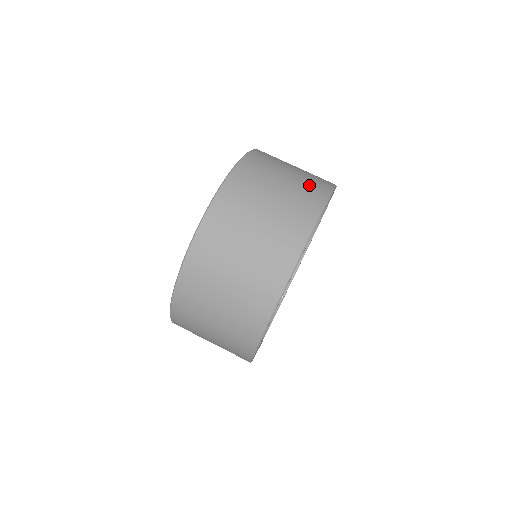
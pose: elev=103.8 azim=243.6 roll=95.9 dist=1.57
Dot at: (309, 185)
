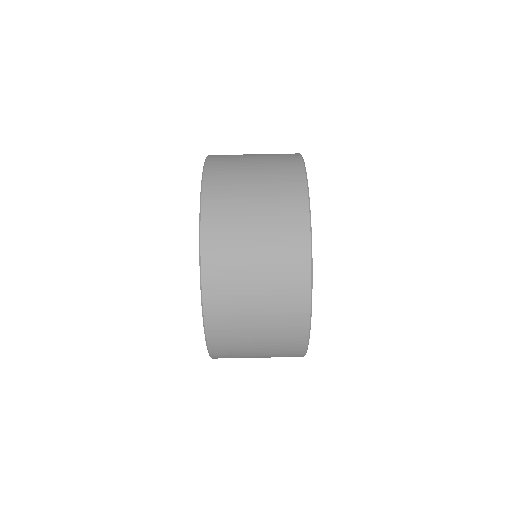
Dot at: (282, 193)
